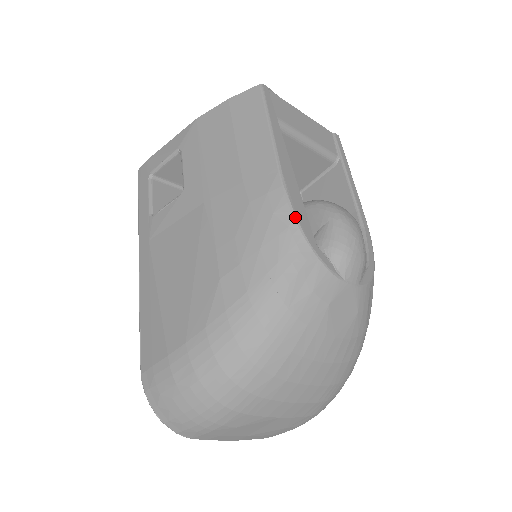
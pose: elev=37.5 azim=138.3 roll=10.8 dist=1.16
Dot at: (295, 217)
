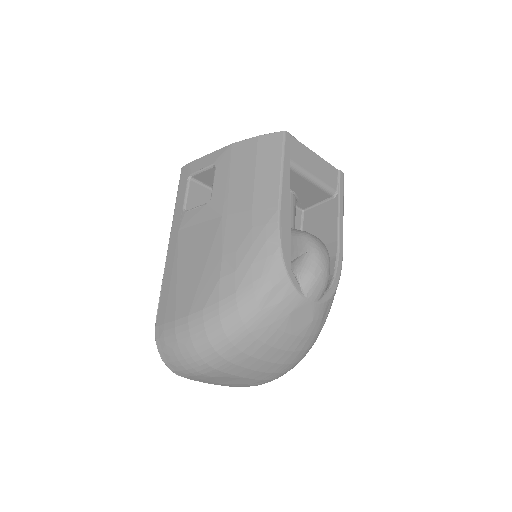
Dot at: (281, 247)
